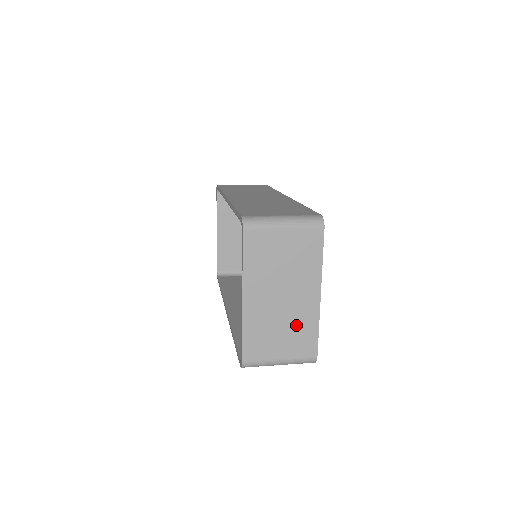
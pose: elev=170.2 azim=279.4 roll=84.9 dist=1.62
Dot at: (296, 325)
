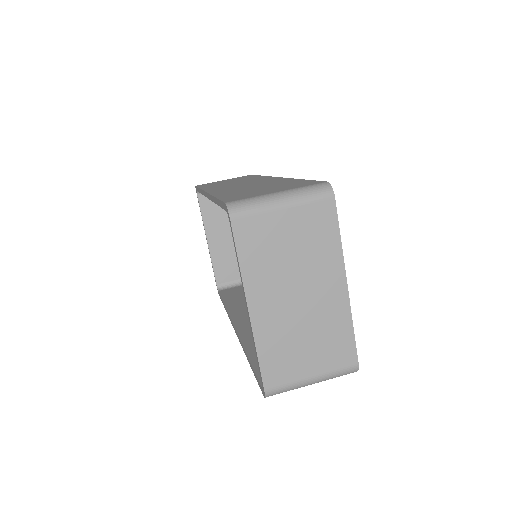
Dot at: (324, 329)
